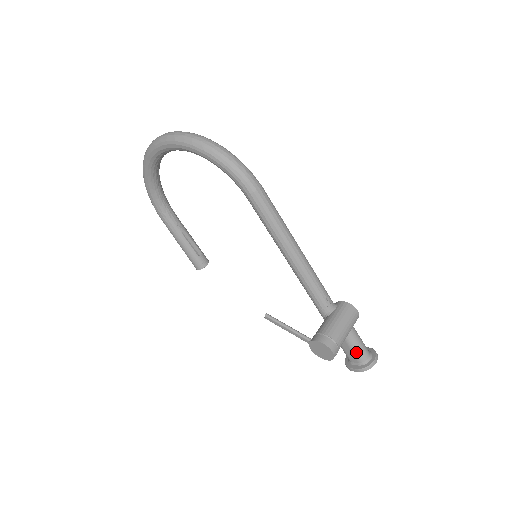
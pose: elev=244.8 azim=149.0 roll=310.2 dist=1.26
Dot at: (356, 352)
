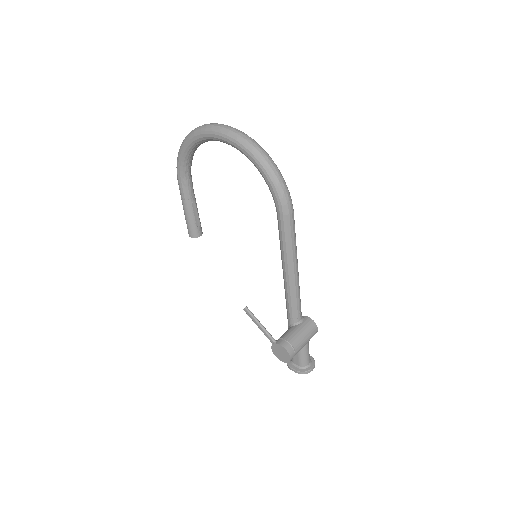
Dot at: (301, 358)
